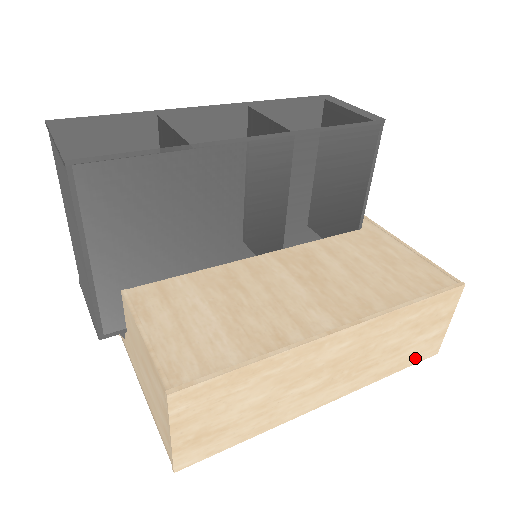
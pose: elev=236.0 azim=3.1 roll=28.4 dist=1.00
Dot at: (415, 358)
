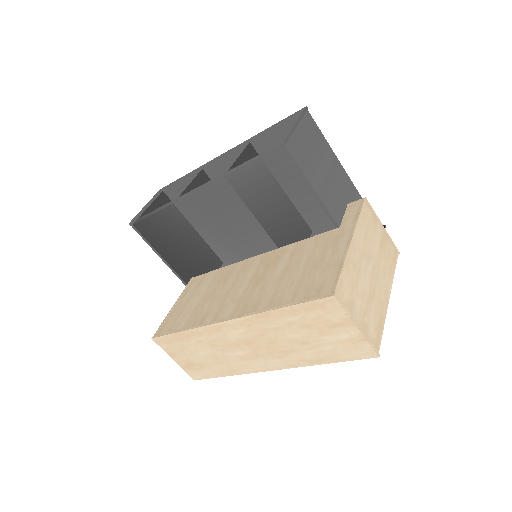
Dot at: (345, 355)
